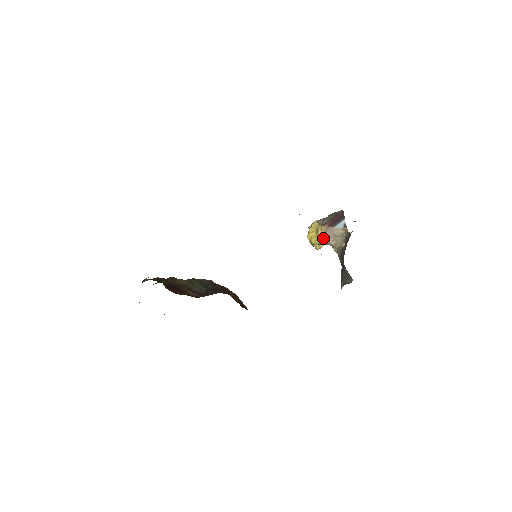
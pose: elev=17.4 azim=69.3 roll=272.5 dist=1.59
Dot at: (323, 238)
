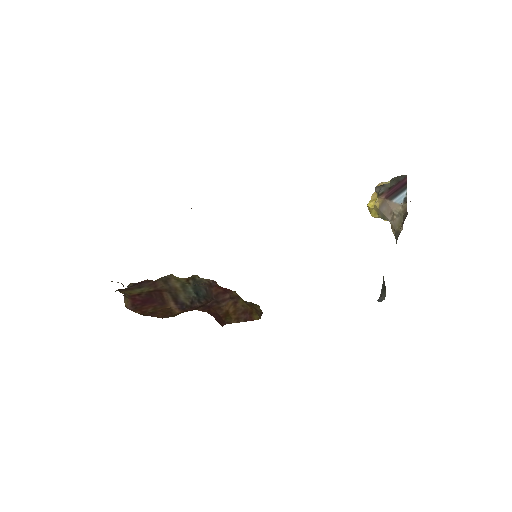
Dot at: (381, 213)
